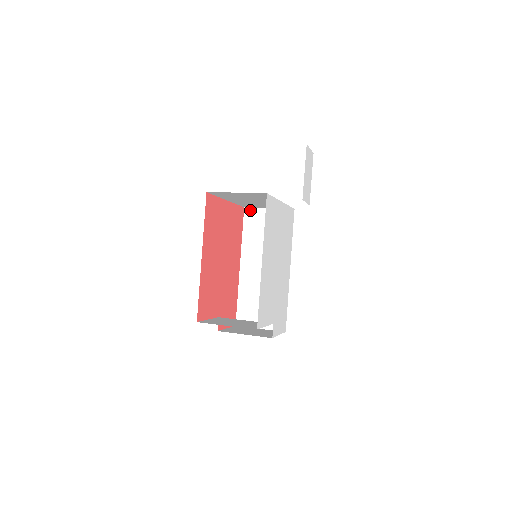
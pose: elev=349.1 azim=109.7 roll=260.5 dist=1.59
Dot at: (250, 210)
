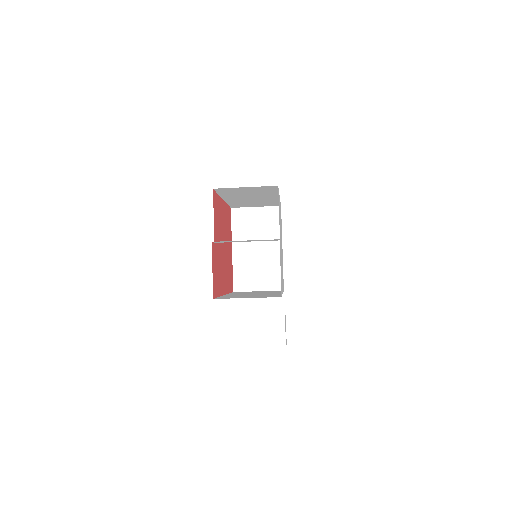
Dot at: occluded
